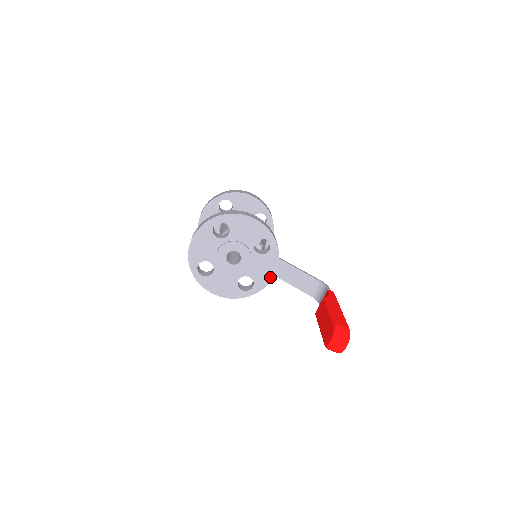
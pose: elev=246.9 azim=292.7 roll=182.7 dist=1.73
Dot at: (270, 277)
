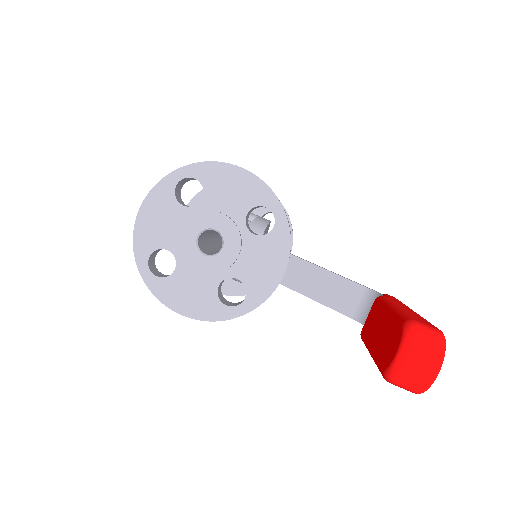
Dot at: (275, 280)
